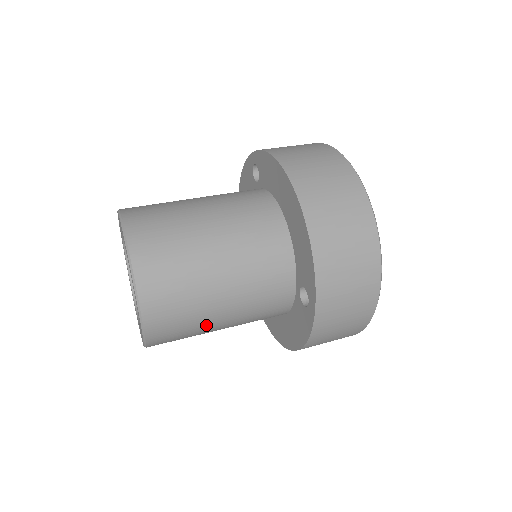
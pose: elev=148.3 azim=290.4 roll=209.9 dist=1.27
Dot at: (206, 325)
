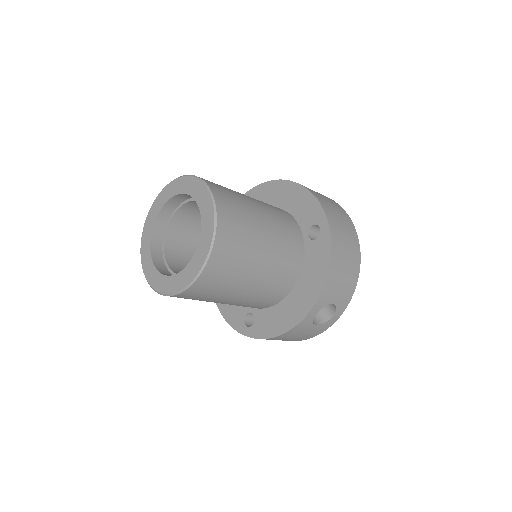
Dot at: (254, 244)
